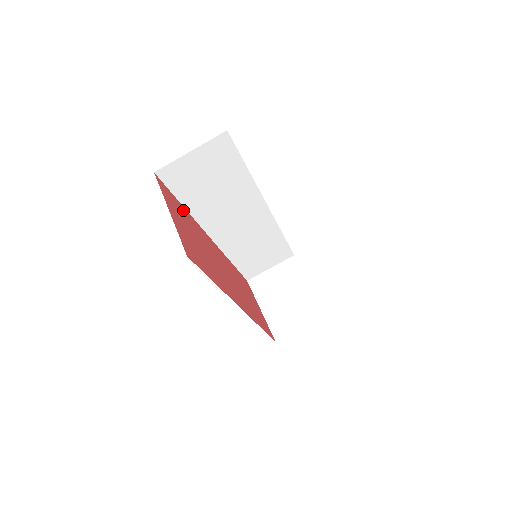
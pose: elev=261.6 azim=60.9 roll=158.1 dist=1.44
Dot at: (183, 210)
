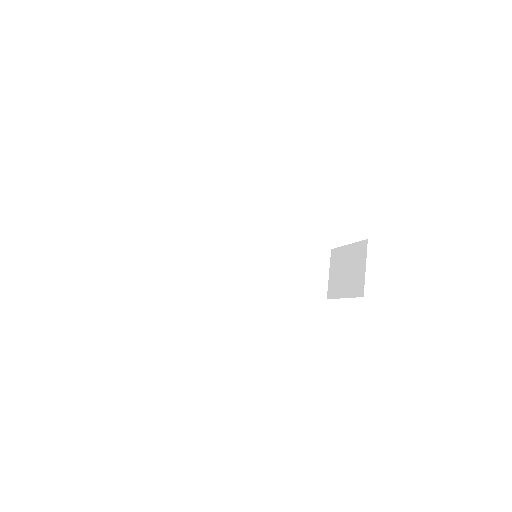
Dot at: occluded
